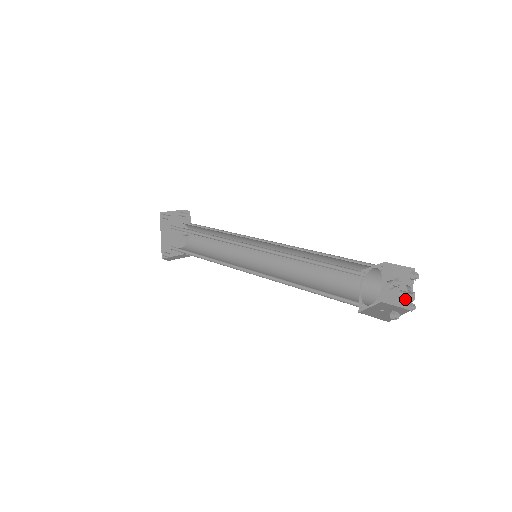
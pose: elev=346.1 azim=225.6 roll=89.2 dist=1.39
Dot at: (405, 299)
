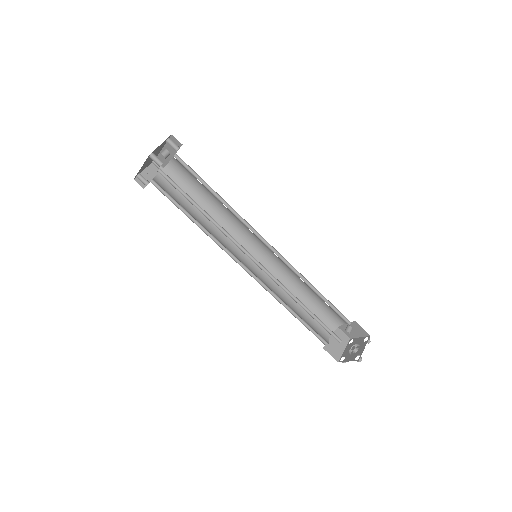
Dot at: occluded
